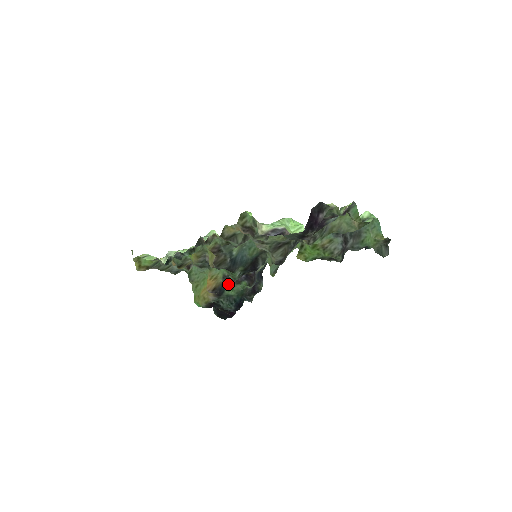
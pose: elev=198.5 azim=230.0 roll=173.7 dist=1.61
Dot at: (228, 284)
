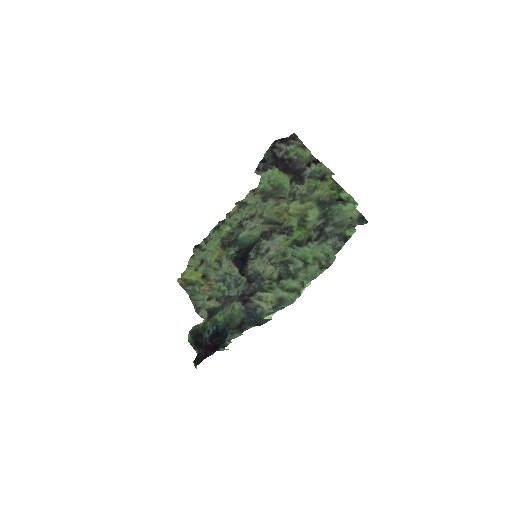
Dot at: (224, 304)
